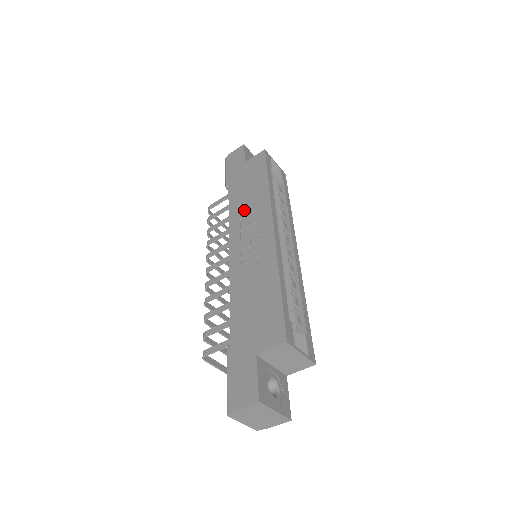
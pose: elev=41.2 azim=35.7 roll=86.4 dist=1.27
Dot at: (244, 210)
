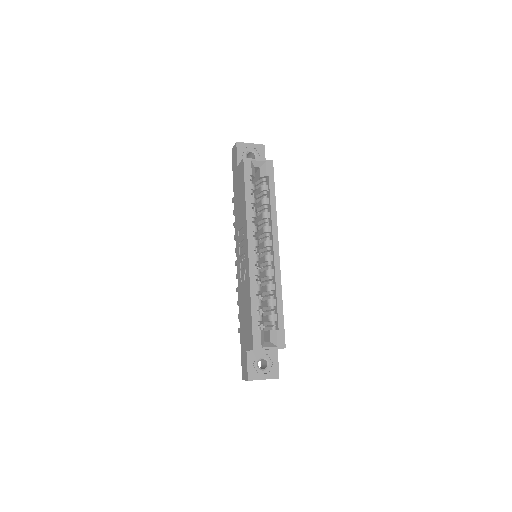
Dot at: (239, 223)
